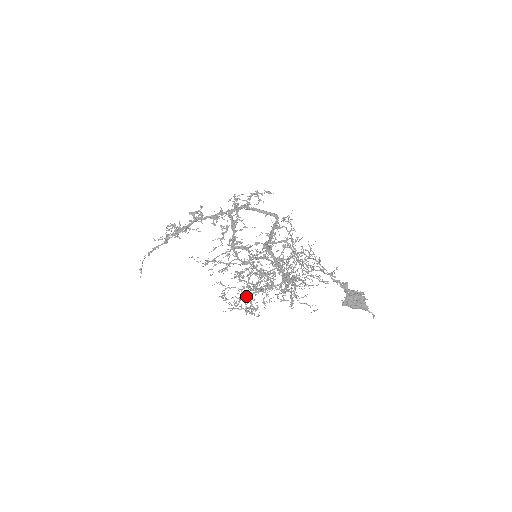
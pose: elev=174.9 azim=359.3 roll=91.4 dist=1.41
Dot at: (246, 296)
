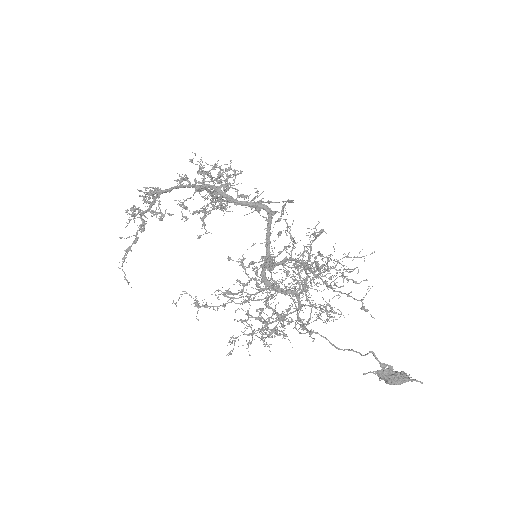
Dot at: (259, 329)
